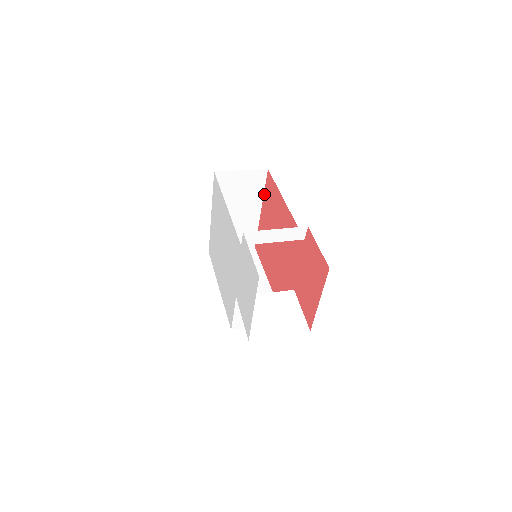
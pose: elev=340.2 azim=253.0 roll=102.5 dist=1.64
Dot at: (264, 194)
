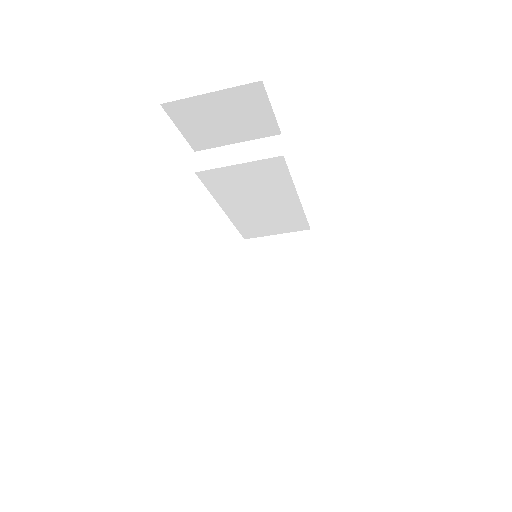
Dot at: (313, 264)
